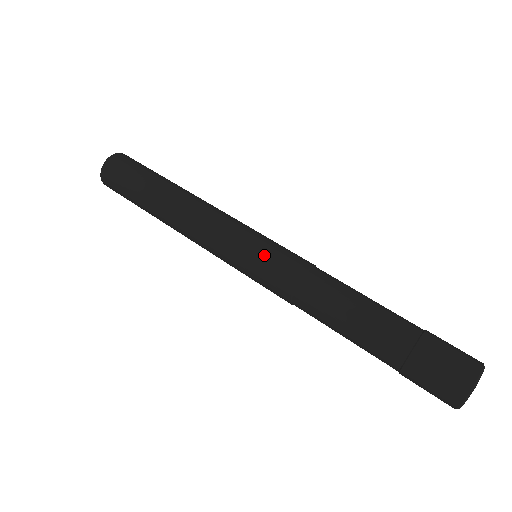
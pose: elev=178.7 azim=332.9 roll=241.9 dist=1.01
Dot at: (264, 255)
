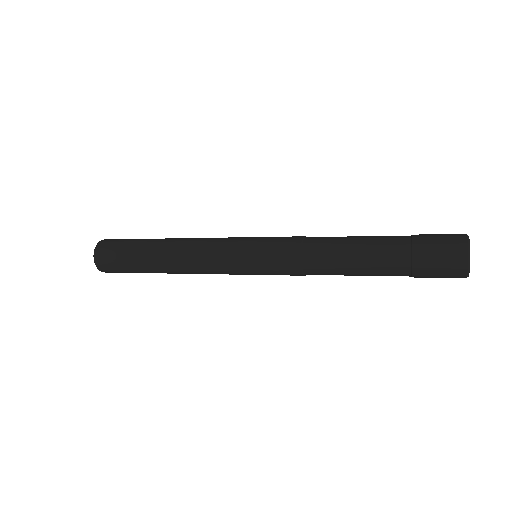
Dot at: (263, 266)
